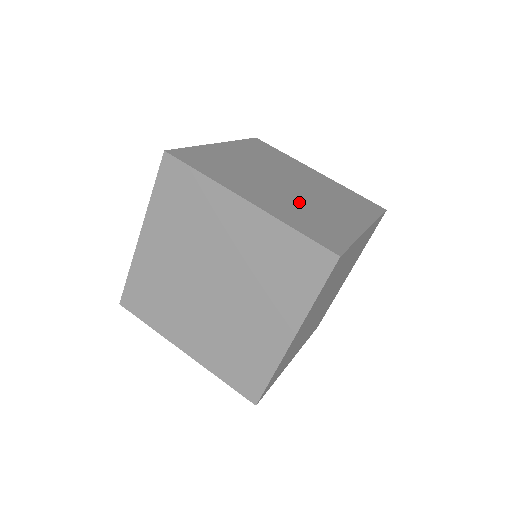
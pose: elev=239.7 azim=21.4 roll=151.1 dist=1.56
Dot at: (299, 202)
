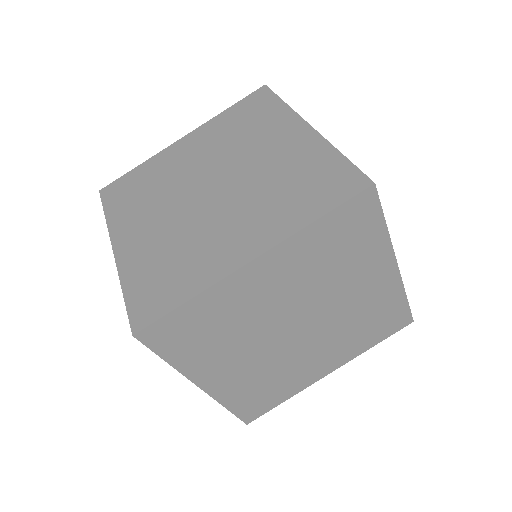
Dot at: occluded
